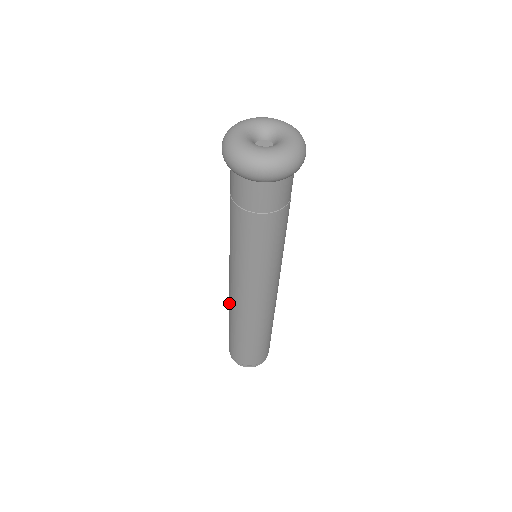
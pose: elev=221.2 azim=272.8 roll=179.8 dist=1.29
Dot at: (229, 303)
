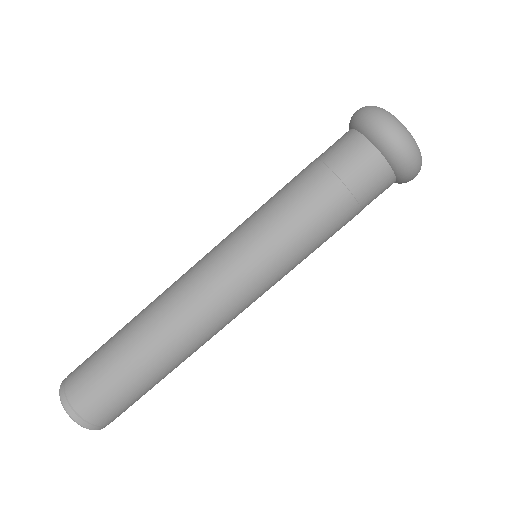
Dot at: (163, 306)
